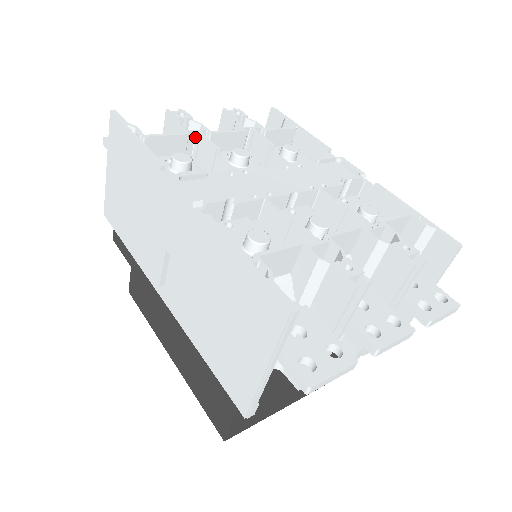
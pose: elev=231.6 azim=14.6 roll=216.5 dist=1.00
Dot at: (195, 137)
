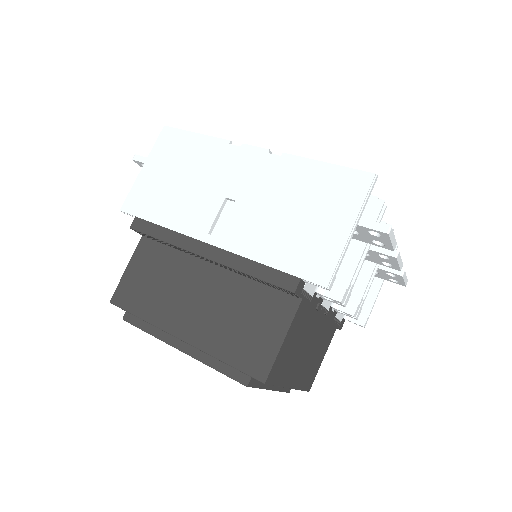
Dot at: occluded
